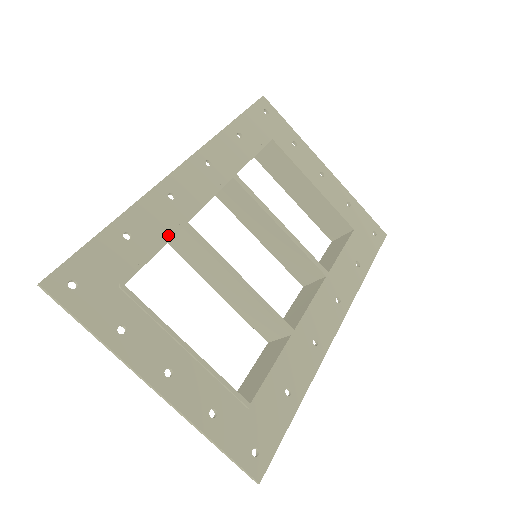
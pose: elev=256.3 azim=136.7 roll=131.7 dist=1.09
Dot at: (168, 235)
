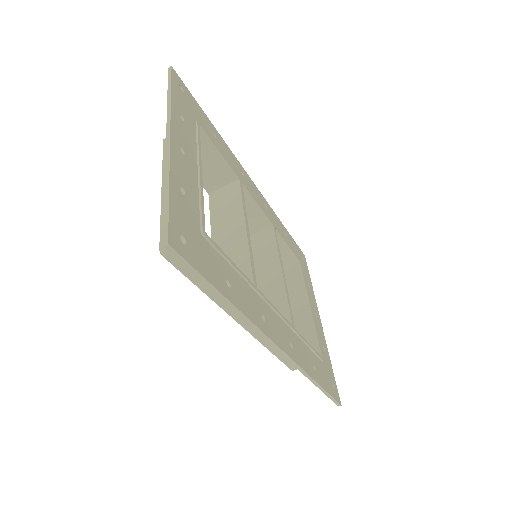
Dot at: occluded
